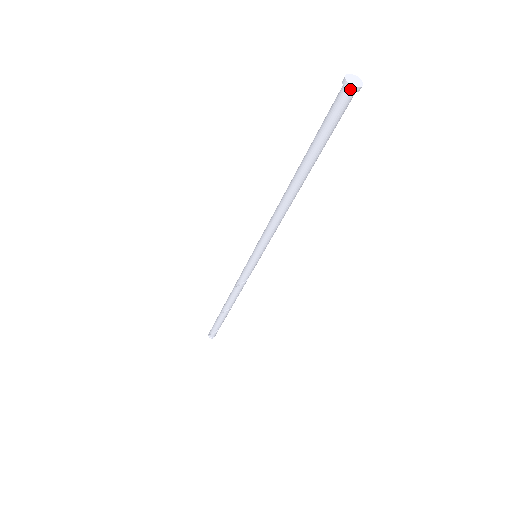
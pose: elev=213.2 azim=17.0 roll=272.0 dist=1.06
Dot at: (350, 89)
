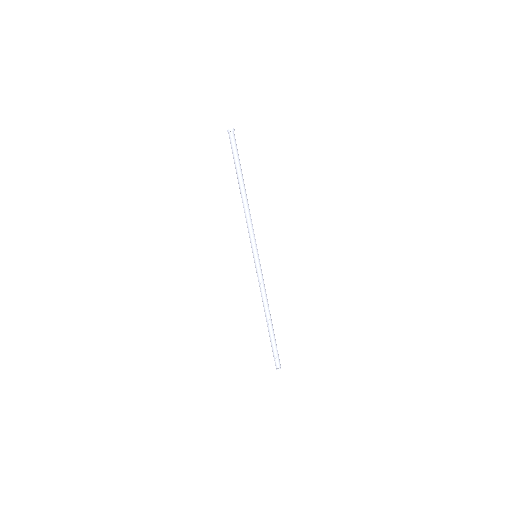
Dot at: (228, 131)
